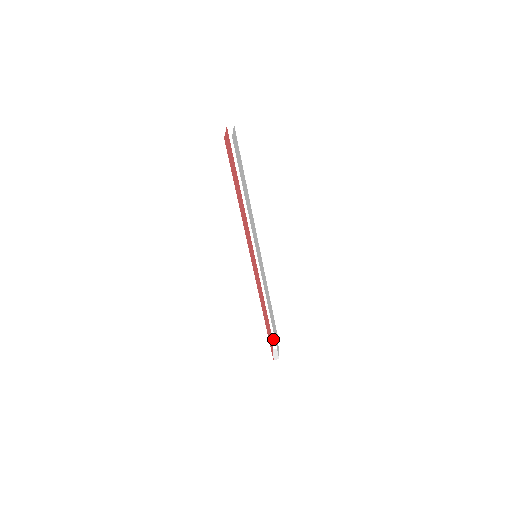
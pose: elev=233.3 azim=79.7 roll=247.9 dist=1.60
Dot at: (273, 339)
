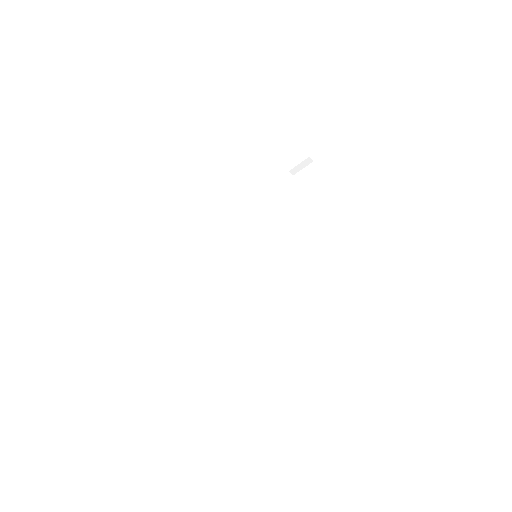
Dot at: occluded
